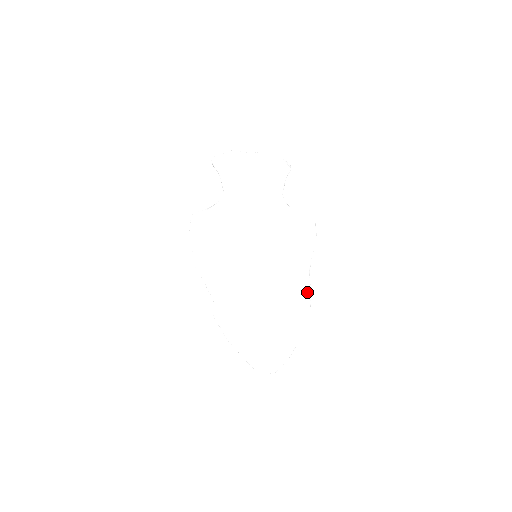
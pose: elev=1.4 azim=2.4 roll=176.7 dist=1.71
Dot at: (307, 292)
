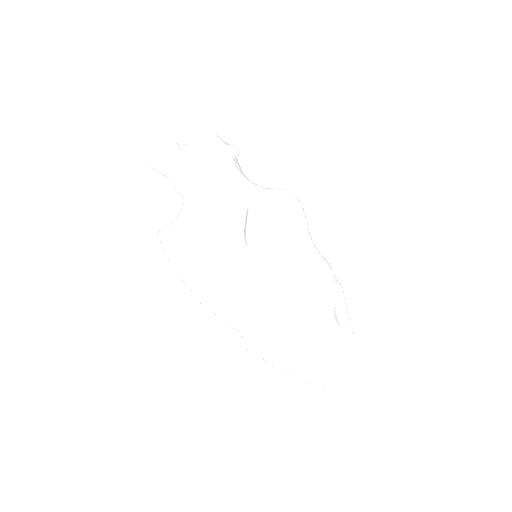
Dot at: (330, 269)
